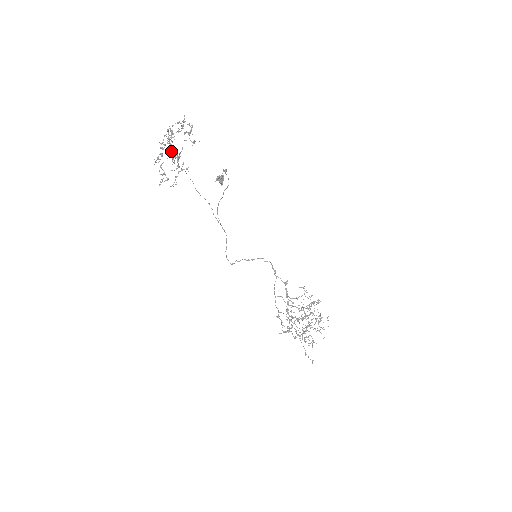
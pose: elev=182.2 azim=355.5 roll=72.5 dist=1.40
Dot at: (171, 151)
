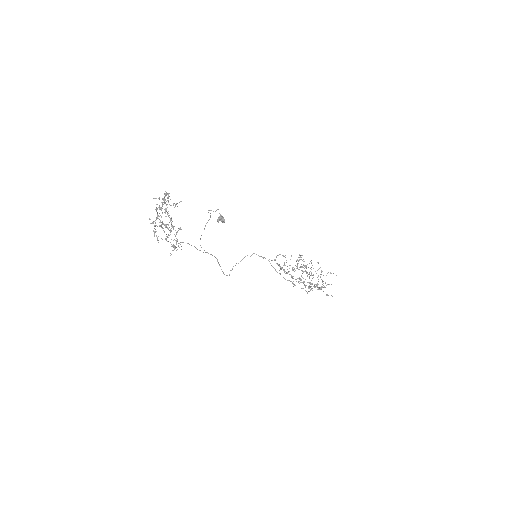
Dot at: occluded
